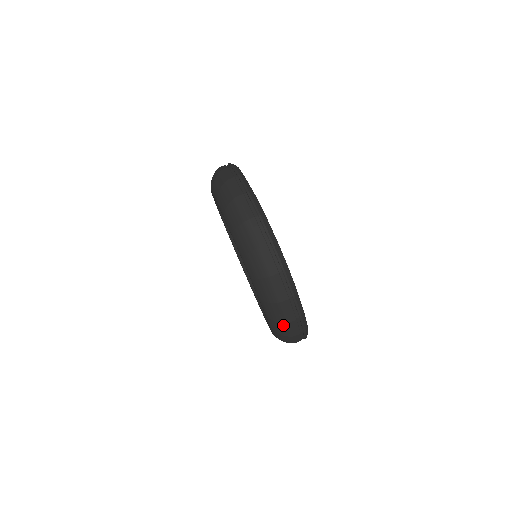
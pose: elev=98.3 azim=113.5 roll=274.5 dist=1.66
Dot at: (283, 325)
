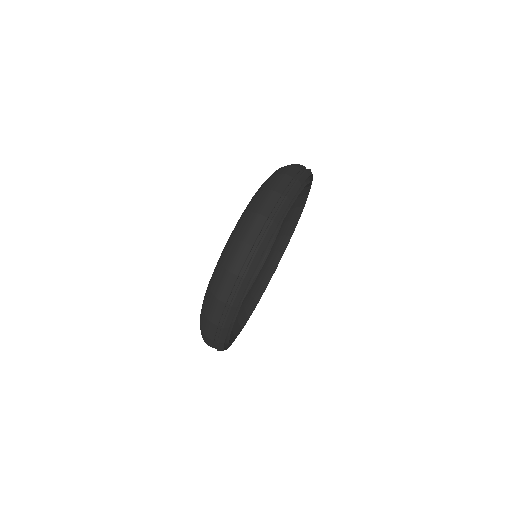
Dot at: (206, 319)
